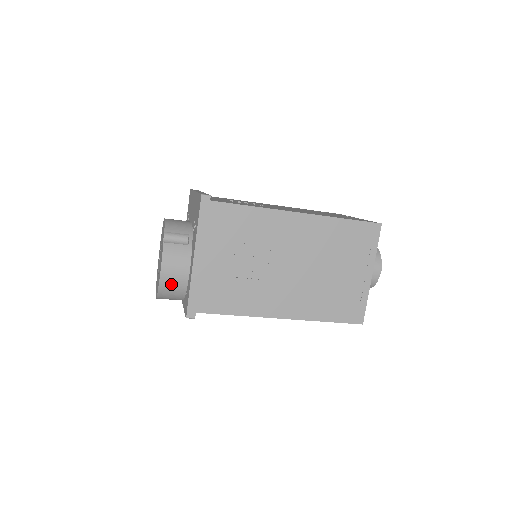
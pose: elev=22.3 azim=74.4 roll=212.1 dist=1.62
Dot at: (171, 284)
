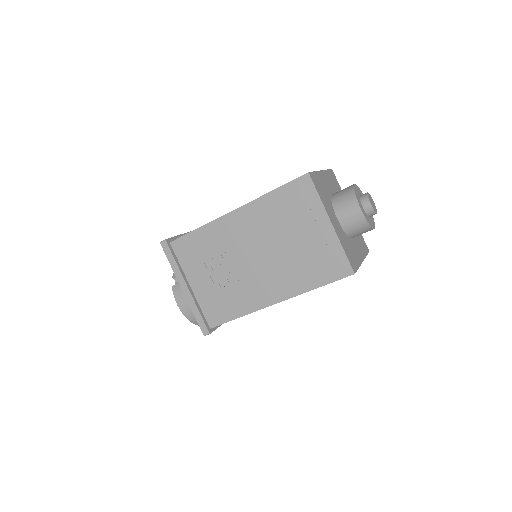
Dot at: (192, 313)
